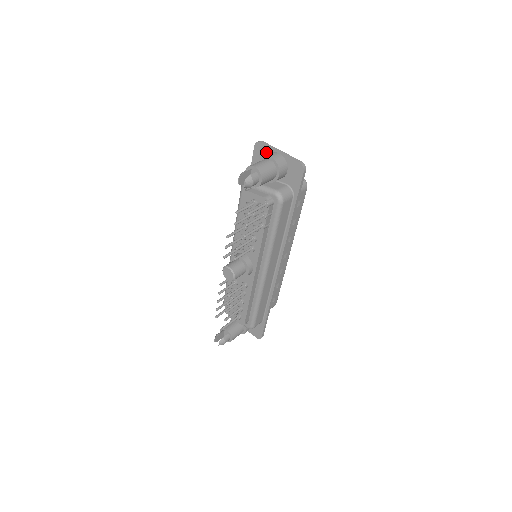
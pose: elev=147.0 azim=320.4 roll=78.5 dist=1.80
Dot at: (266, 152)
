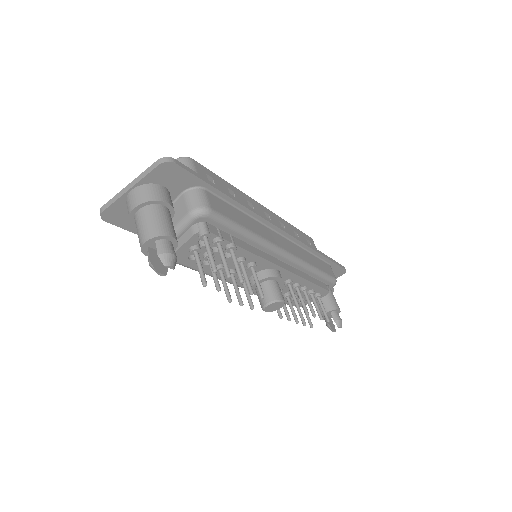
Dot at: (121, 208)
